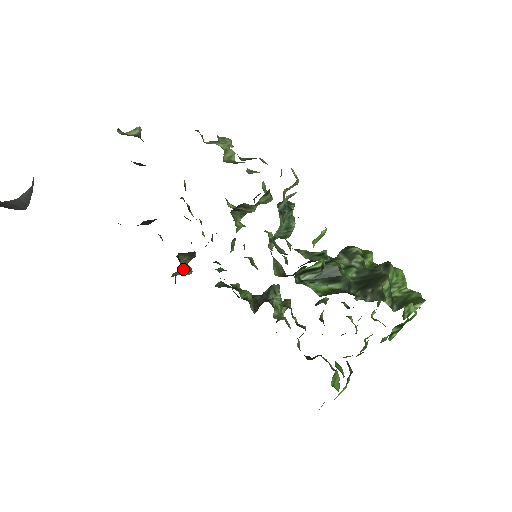
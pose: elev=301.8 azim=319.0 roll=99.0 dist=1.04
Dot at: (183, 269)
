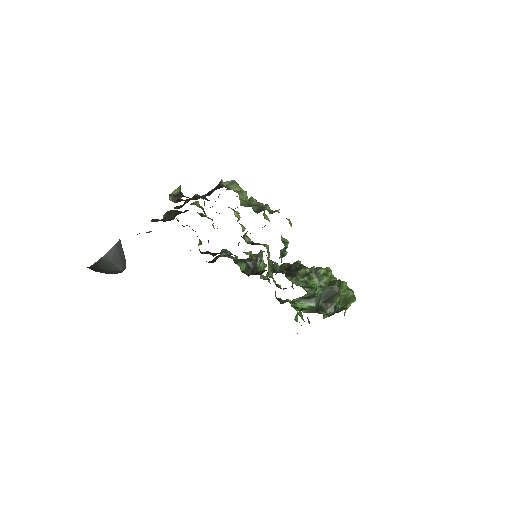
Dot at: occluded
